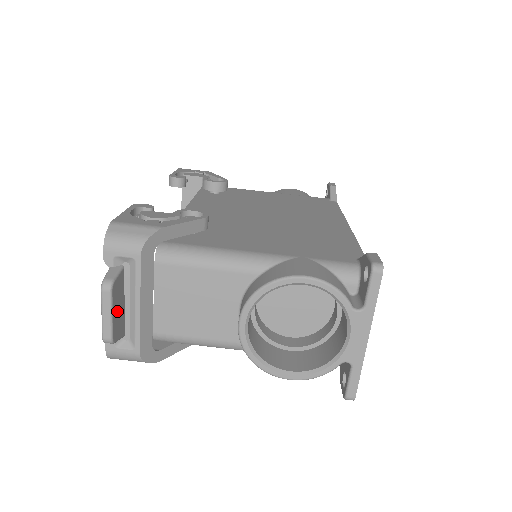
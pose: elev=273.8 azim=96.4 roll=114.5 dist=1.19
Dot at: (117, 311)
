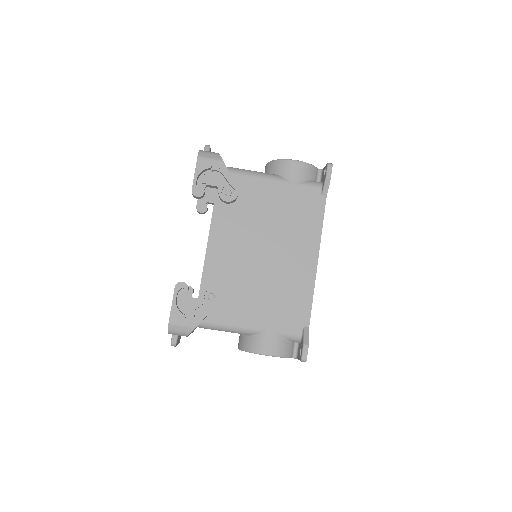
Dot at: (179, 339)
